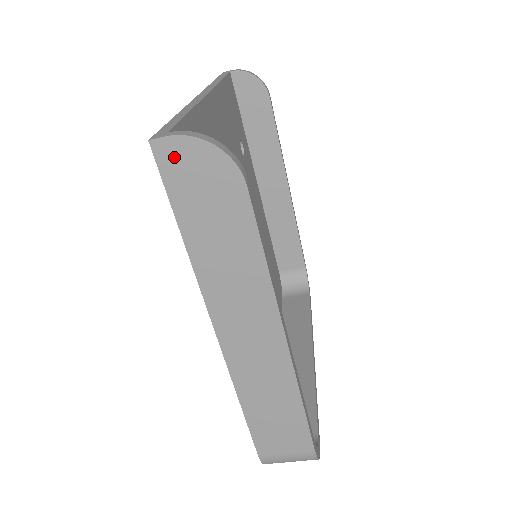
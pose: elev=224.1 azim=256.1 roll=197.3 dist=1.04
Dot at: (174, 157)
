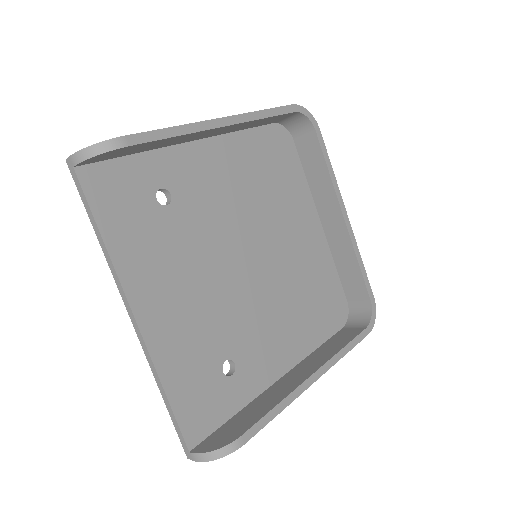
Dot at: occluded
